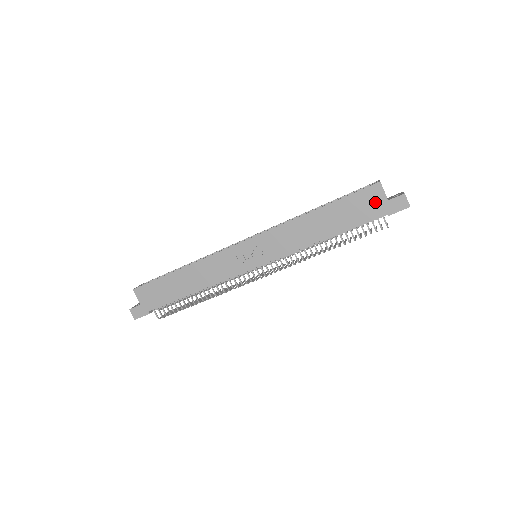
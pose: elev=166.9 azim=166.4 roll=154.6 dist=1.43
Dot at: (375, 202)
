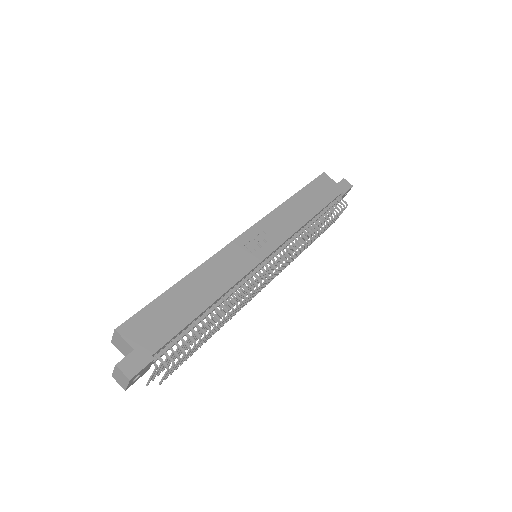
Dot at: (330, 186)
